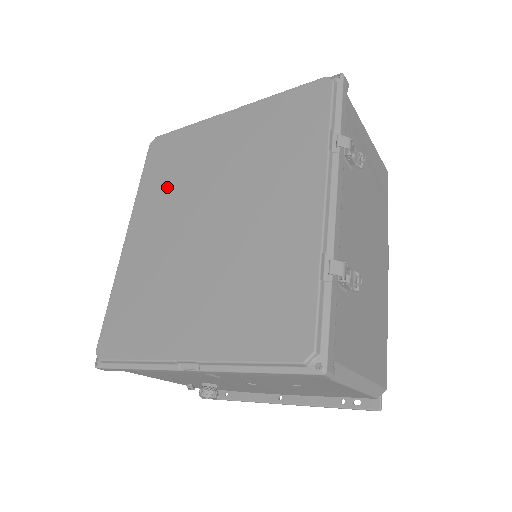
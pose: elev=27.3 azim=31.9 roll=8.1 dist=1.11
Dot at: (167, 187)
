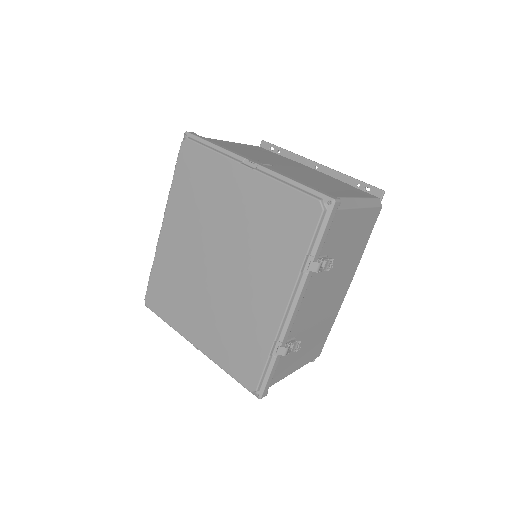
Dot at: (192, 206)
